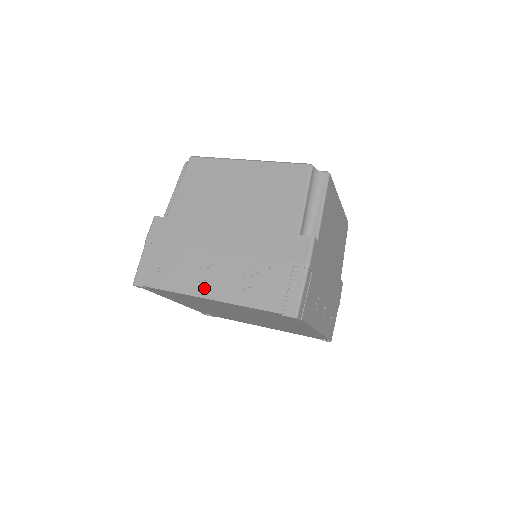
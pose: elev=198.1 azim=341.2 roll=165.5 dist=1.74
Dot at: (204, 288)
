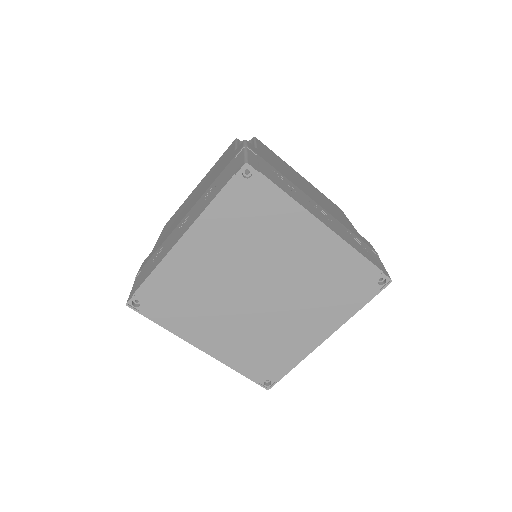
Dot at: (318, 216)
